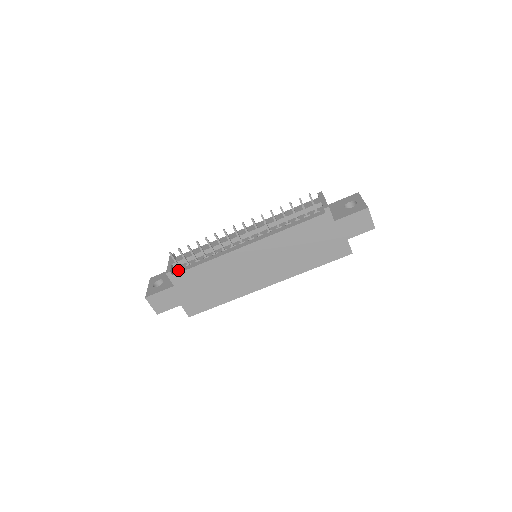
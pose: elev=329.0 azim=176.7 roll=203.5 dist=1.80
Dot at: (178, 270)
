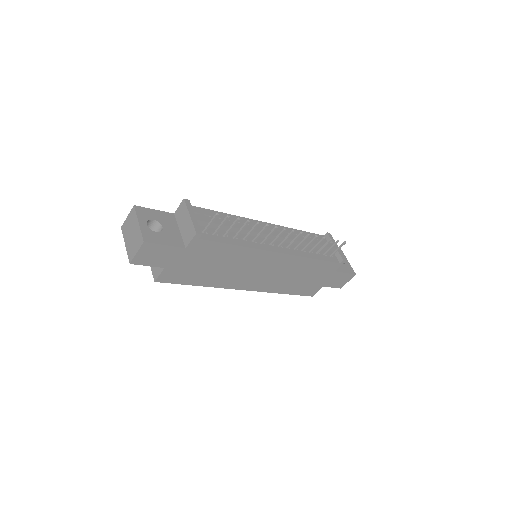
Dot at: (204, 234)
